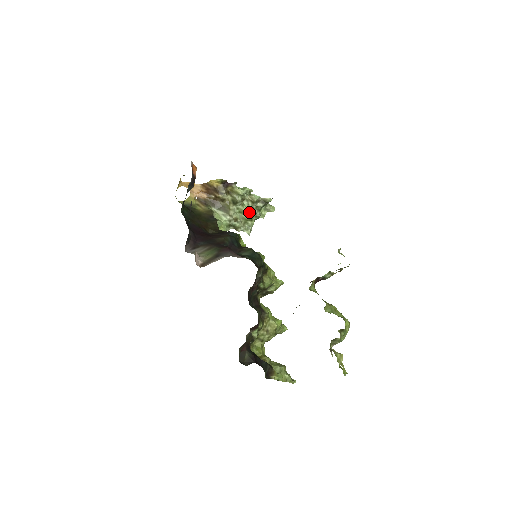
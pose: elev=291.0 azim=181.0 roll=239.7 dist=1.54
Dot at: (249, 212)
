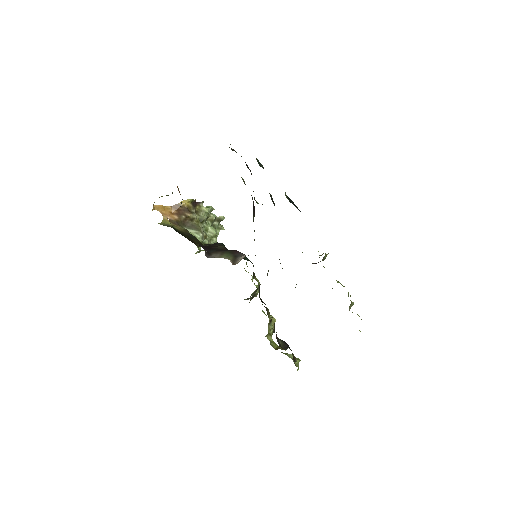
Dot at: (213, 229)
